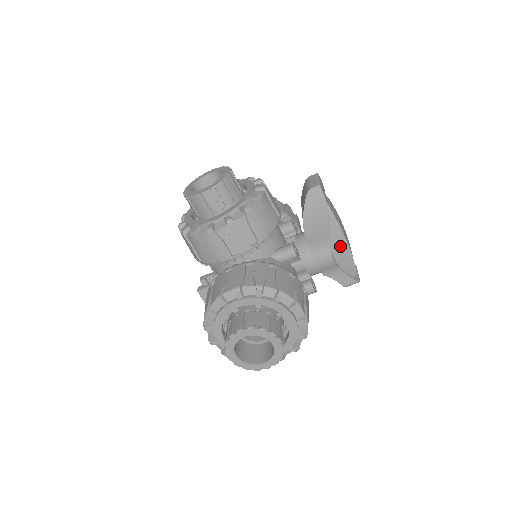
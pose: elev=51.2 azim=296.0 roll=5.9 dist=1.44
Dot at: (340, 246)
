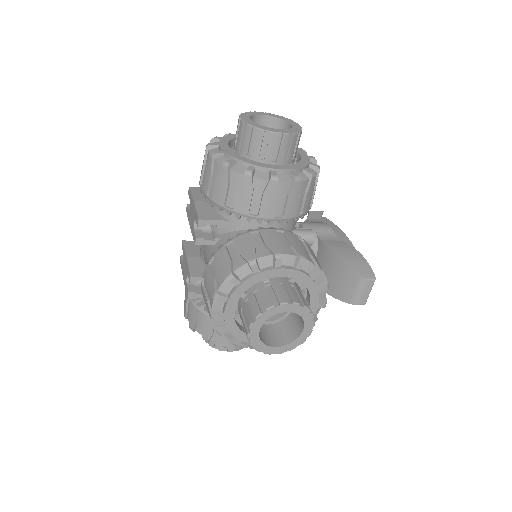
Dot at: occluded
